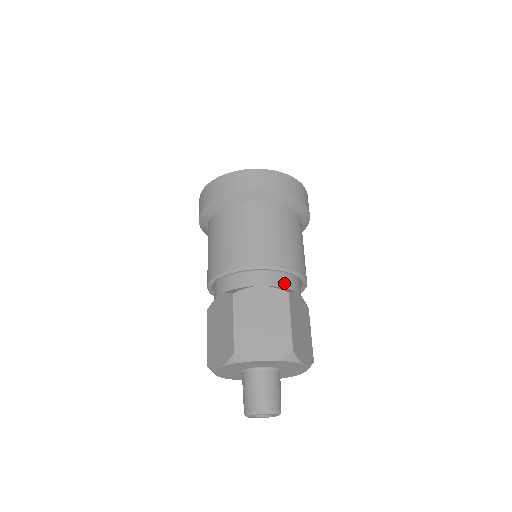
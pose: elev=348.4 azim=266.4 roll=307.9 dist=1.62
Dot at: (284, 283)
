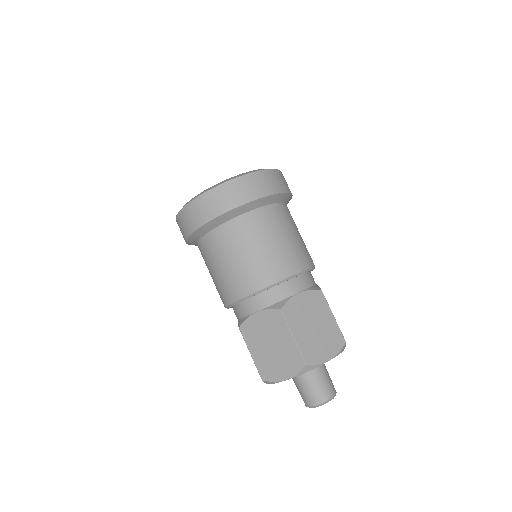
Dot at: (311, 281)
